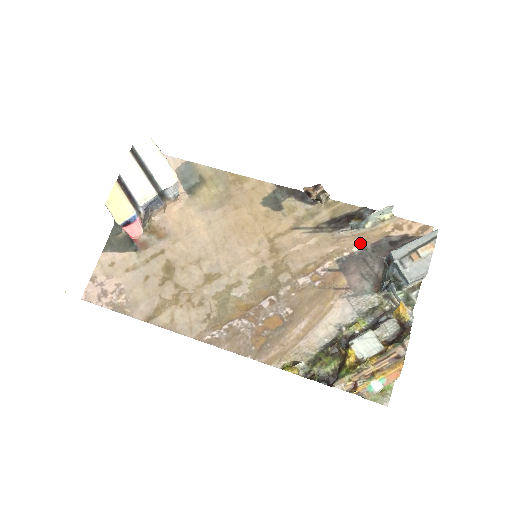
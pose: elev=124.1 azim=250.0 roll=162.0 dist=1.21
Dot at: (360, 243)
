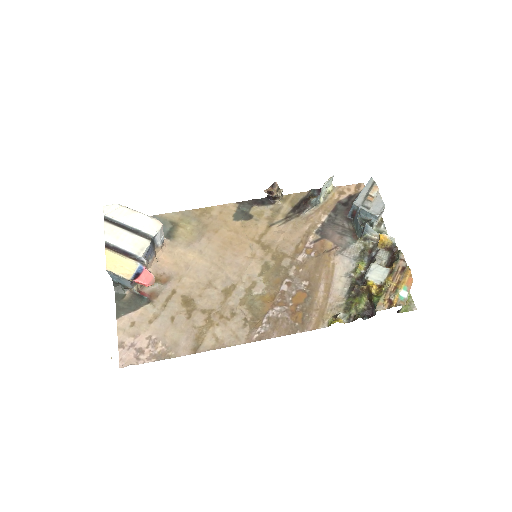
Dot at: (324, 214)
